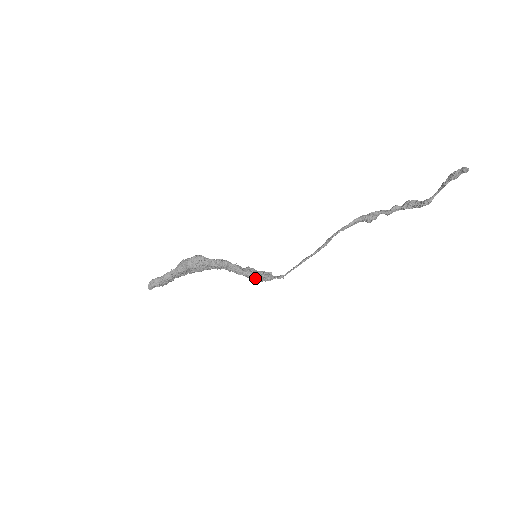
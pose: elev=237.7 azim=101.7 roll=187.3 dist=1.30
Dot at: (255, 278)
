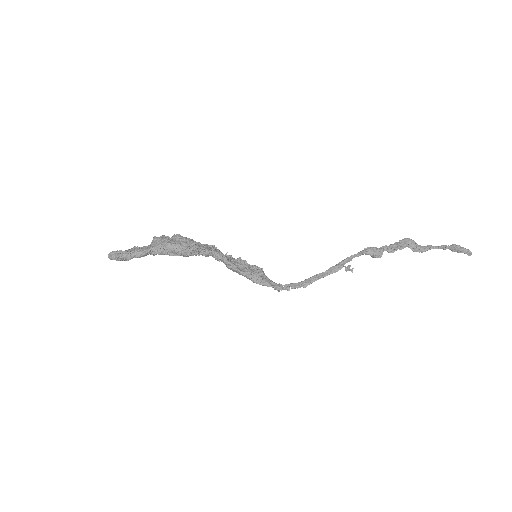
Dot at: (250, 279)
